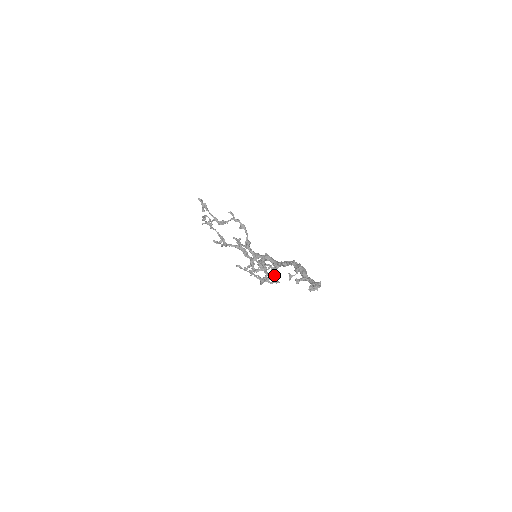
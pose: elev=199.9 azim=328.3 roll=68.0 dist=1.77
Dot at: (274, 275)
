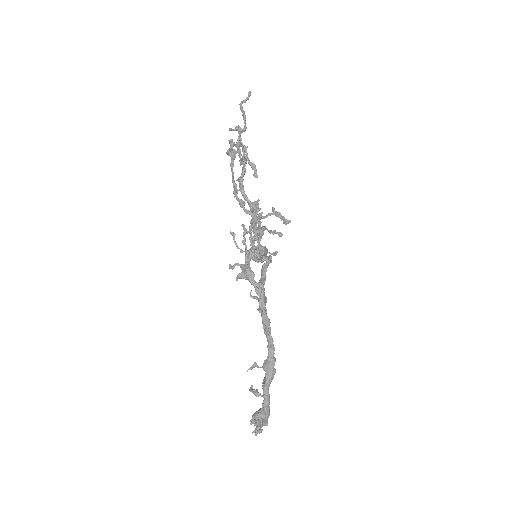
Dot at: (271, 259)
